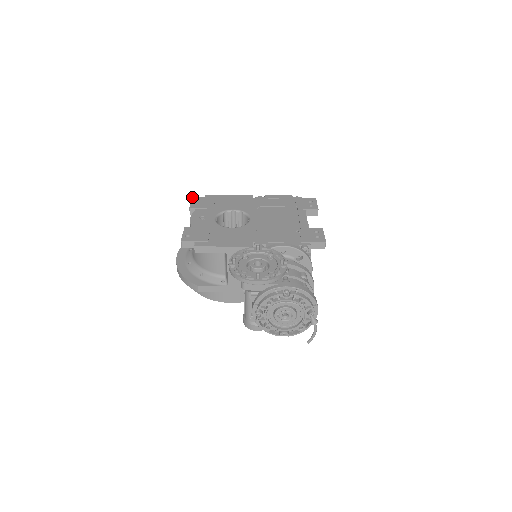
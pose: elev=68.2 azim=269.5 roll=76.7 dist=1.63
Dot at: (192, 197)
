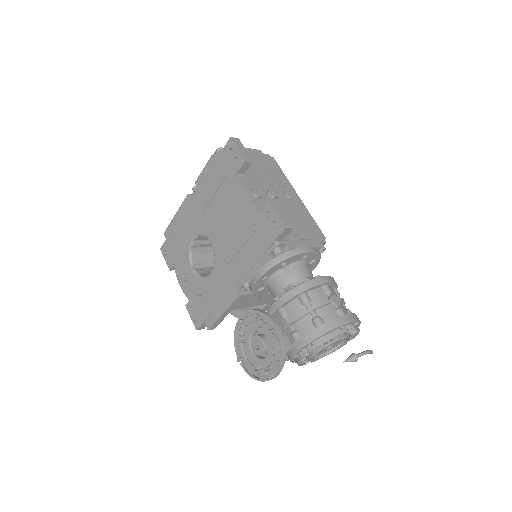
Dot at: (160, 249)
